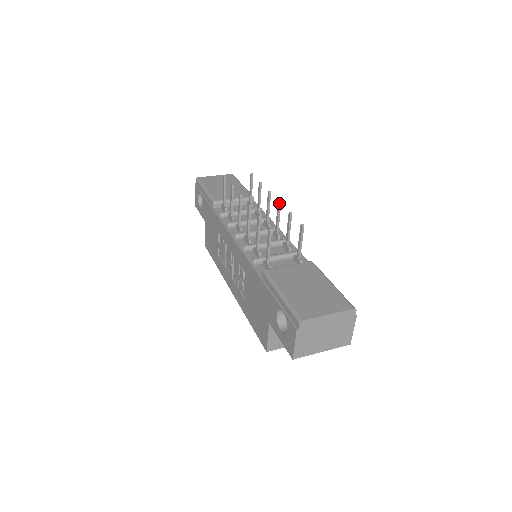
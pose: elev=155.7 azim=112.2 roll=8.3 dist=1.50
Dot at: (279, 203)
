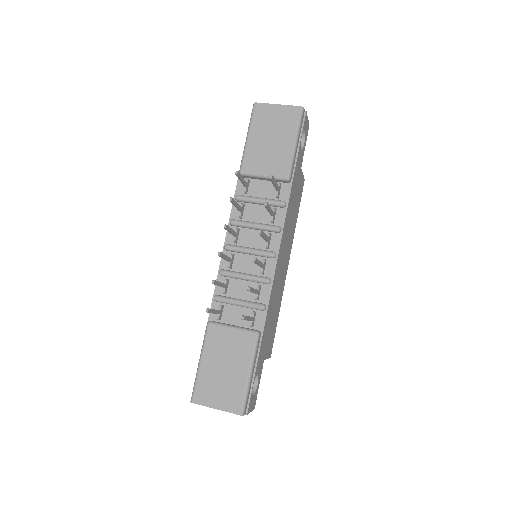
Dot at: (253, 261)
